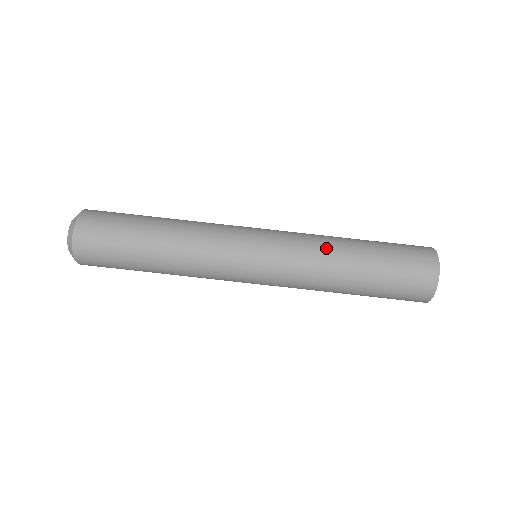
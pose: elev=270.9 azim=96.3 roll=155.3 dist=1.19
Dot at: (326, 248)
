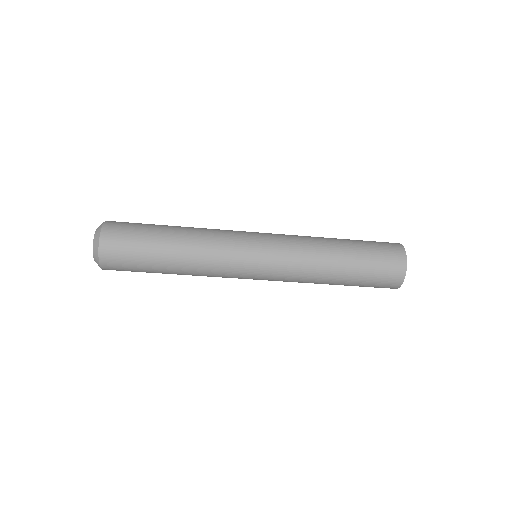
Dot at: (311, 281)
